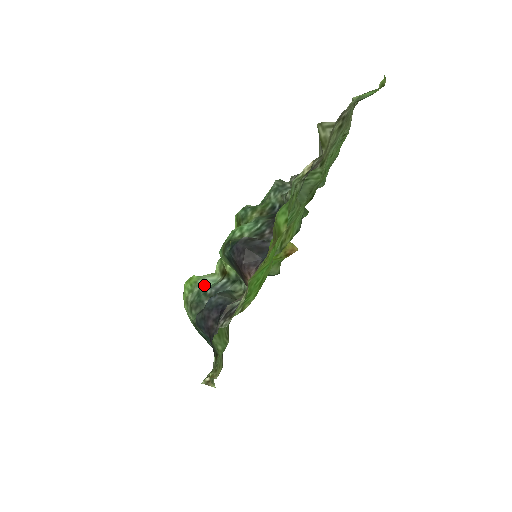
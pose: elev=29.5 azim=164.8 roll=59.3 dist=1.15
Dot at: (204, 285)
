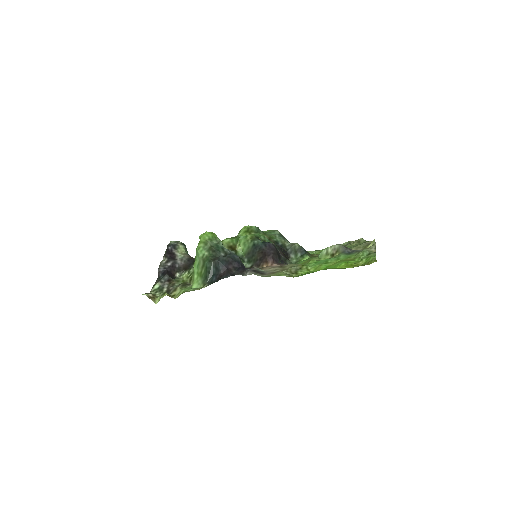
Dot at: (220, 244)
